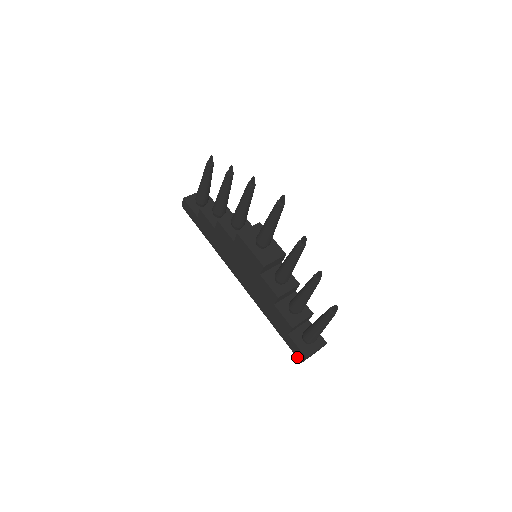
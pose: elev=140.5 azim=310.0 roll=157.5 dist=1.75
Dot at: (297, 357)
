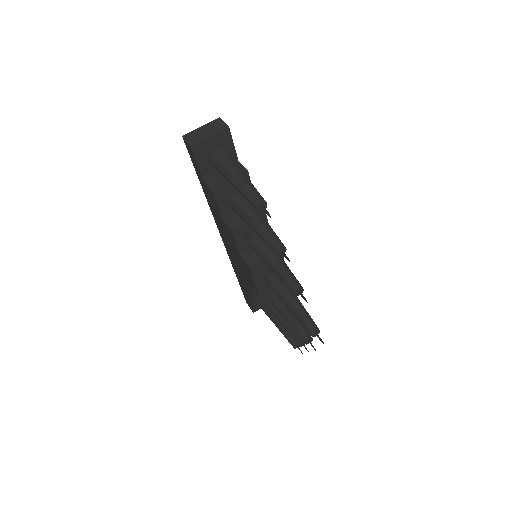
Dot at: (246, 300)
